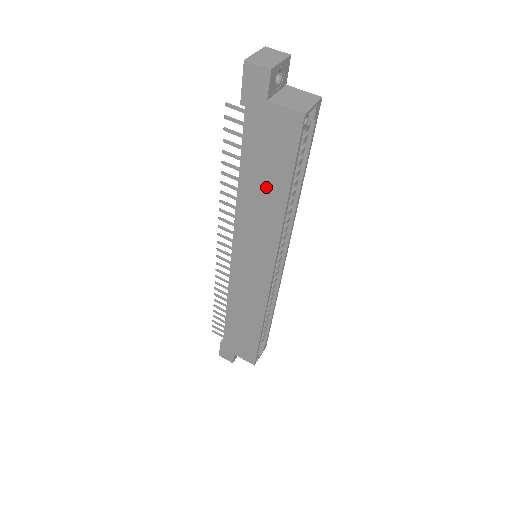
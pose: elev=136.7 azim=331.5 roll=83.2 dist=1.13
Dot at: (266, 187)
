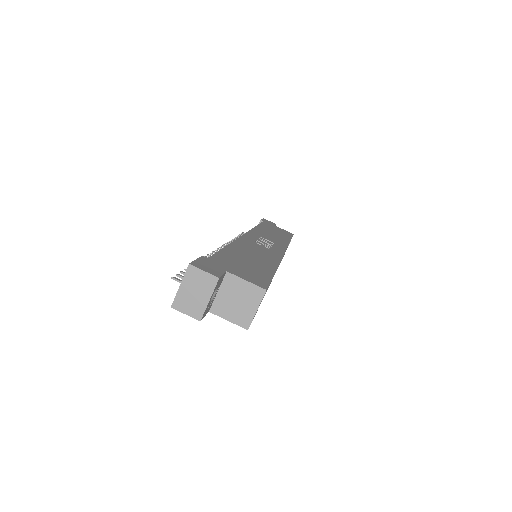
Dot at: occluded
